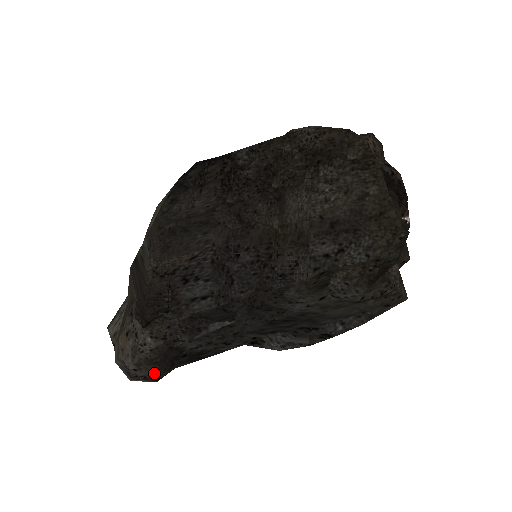
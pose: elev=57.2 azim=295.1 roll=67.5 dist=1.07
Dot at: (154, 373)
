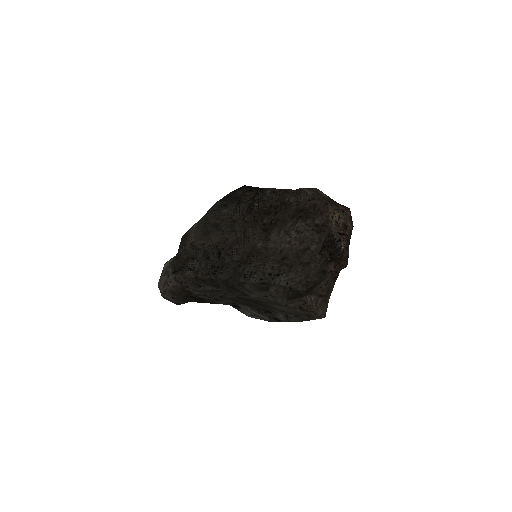
Dot at: (173, 299)
